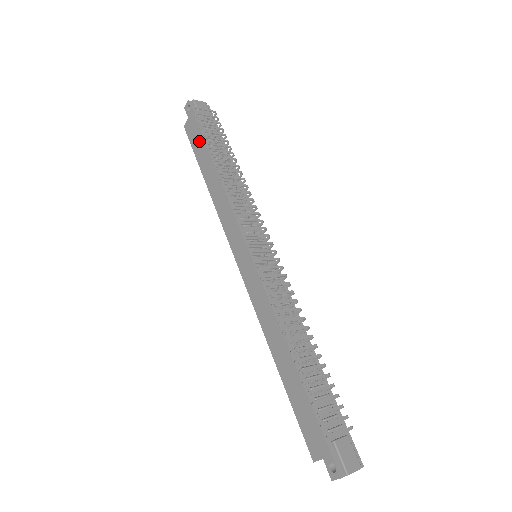
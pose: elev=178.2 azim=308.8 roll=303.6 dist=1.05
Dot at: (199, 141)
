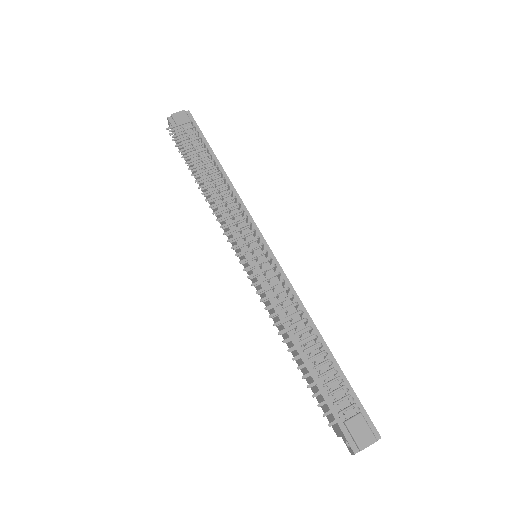
Dot at: occluded
